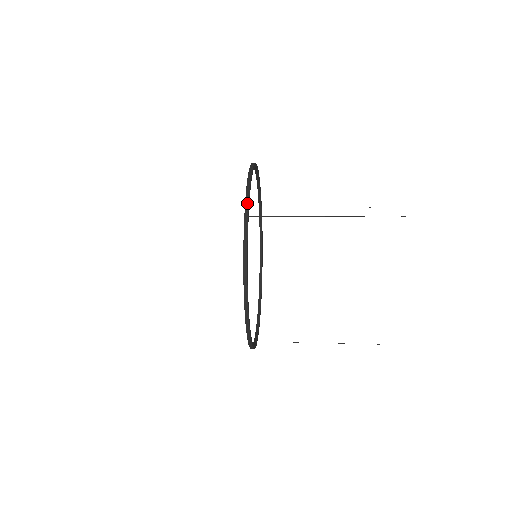
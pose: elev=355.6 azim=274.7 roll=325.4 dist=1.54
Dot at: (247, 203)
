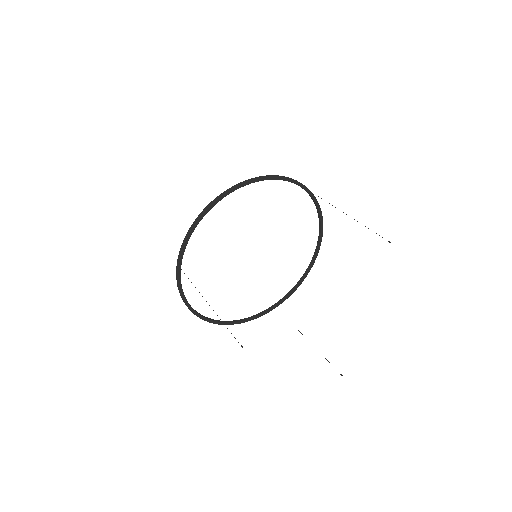
Dot at: (179, 256)
